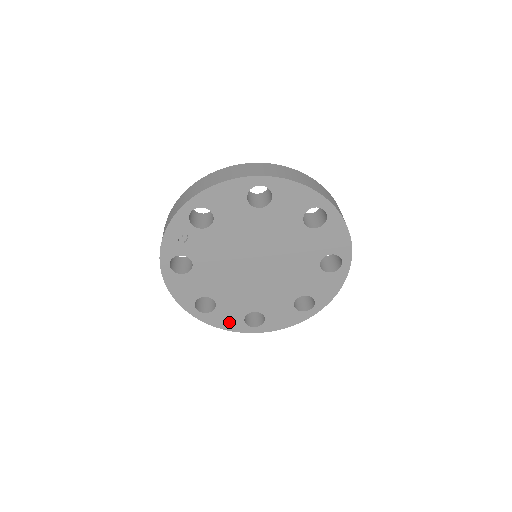
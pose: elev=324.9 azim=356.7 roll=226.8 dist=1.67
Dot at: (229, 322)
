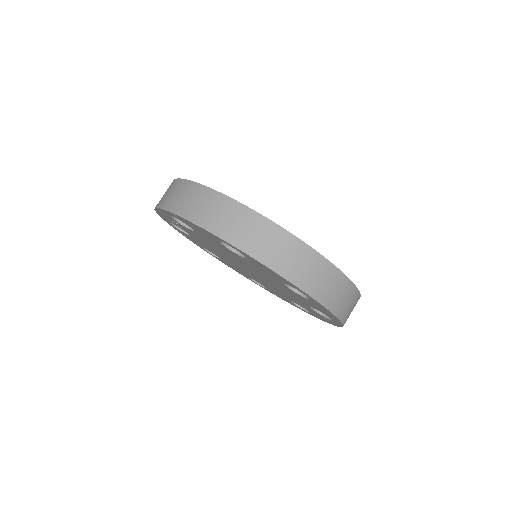
Dot at: (236, 270)
